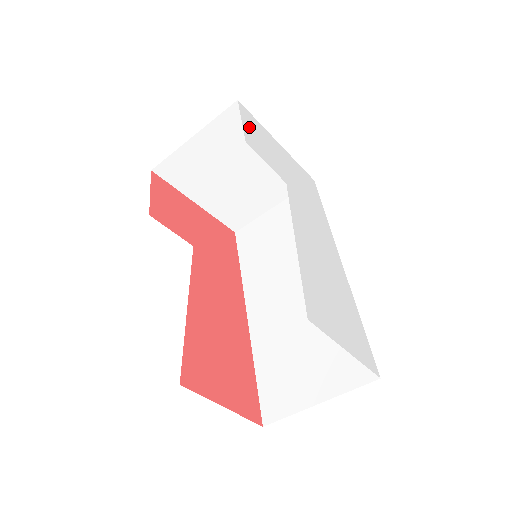
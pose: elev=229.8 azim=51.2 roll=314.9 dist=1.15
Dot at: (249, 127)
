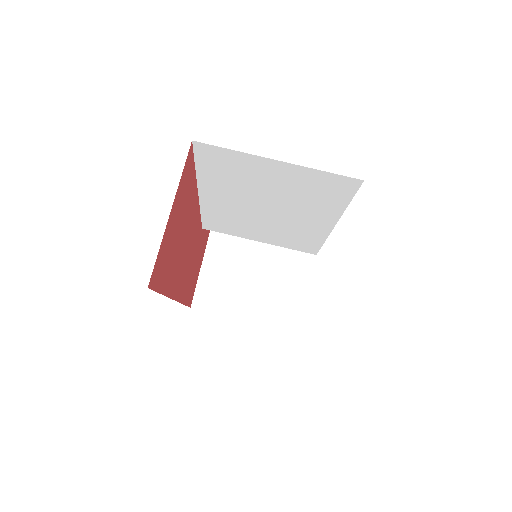
Dot at: occluded
